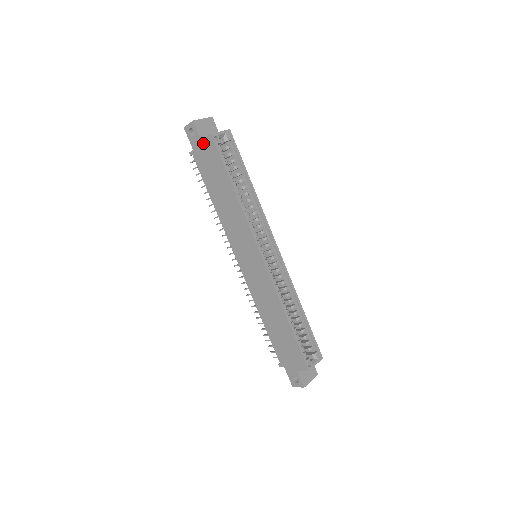
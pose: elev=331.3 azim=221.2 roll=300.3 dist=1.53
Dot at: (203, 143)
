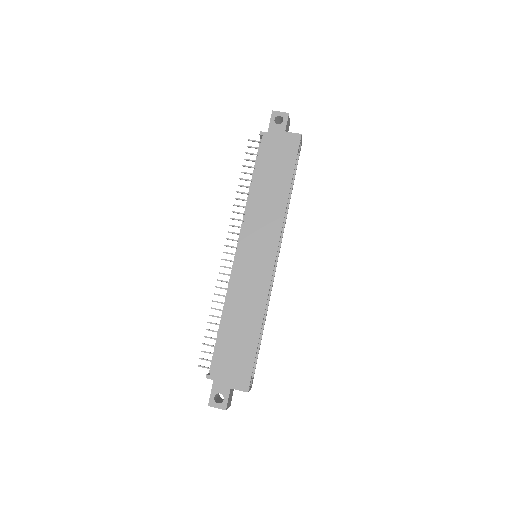
Dot at: (285, 135)
